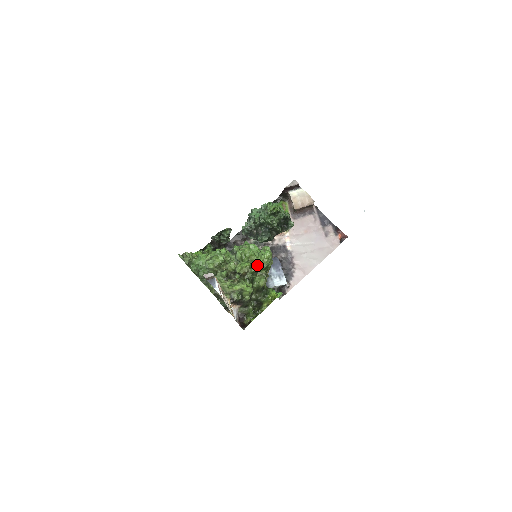
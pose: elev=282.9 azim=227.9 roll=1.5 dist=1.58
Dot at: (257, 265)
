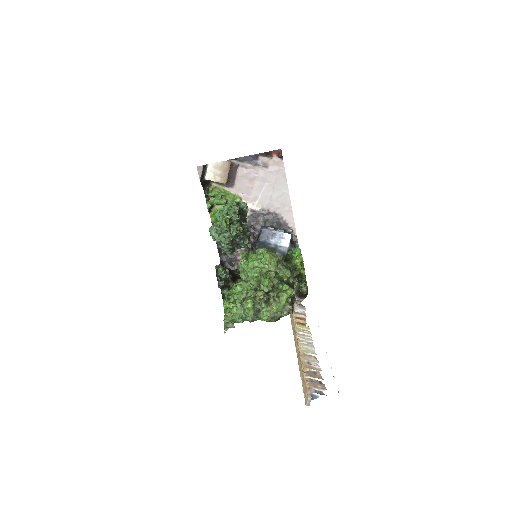
Dot at: (271, 271)
